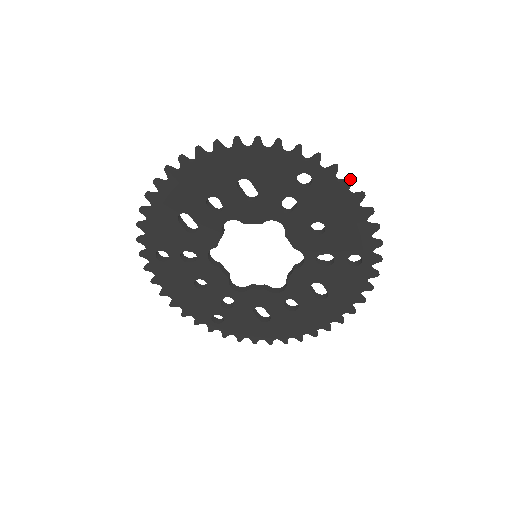
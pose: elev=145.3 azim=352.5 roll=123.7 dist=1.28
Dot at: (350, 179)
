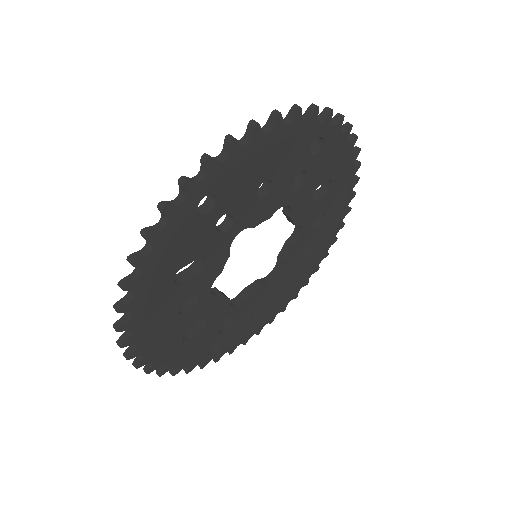
Dot at: (230, 142)
